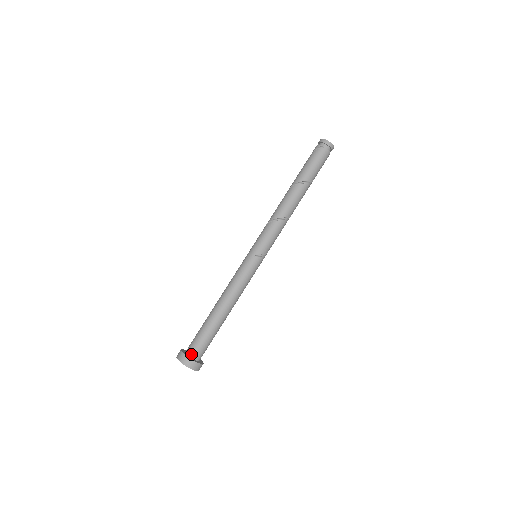
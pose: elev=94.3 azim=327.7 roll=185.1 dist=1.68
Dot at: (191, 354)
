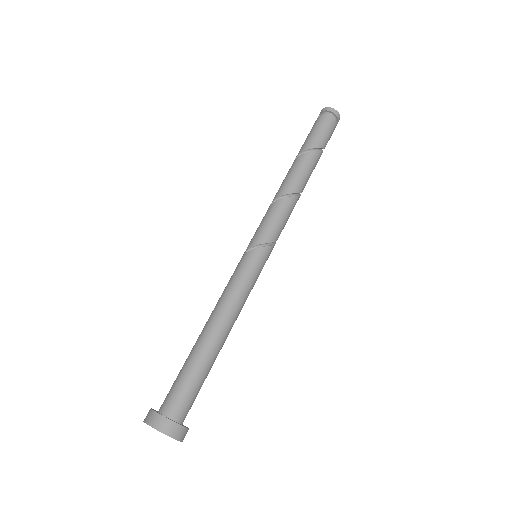
Dot at: (161, 408)
